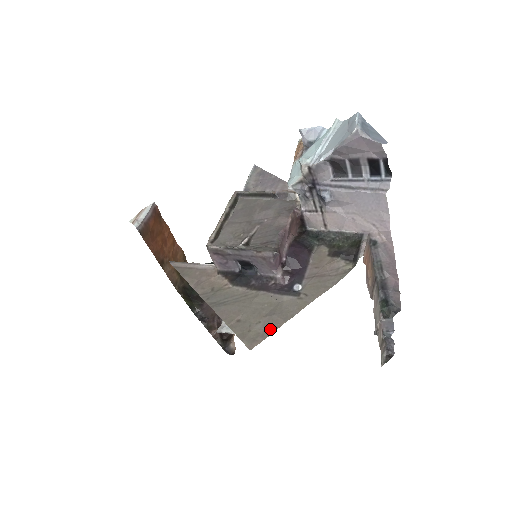
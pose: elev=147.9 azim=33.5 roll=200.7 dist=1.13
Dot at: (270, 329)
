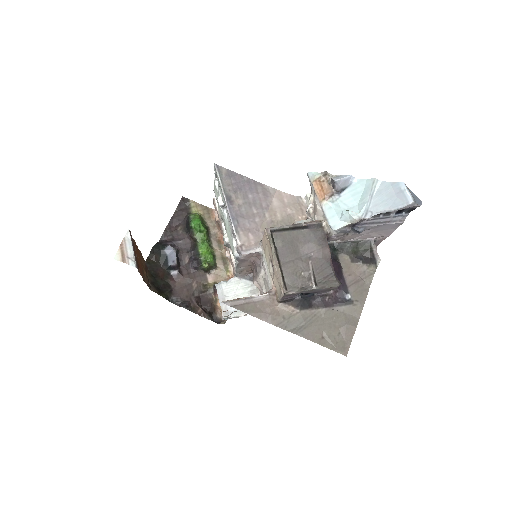
Dot at: (350, 336)
